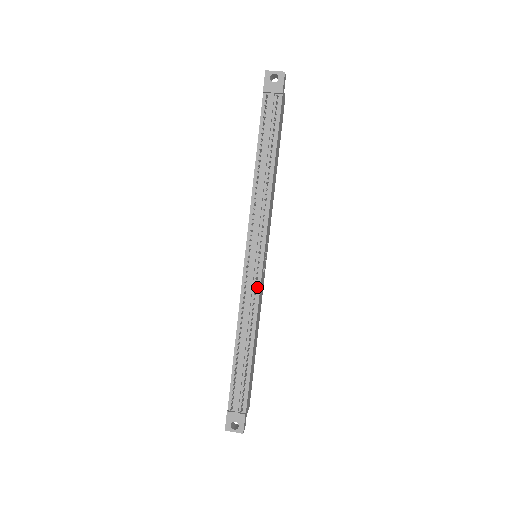
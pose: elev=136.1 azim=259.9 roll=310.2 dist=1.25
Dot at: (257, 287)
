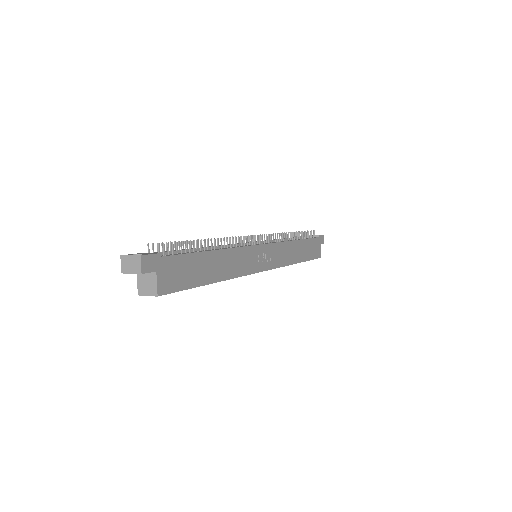
Dot at: (246, 246)
